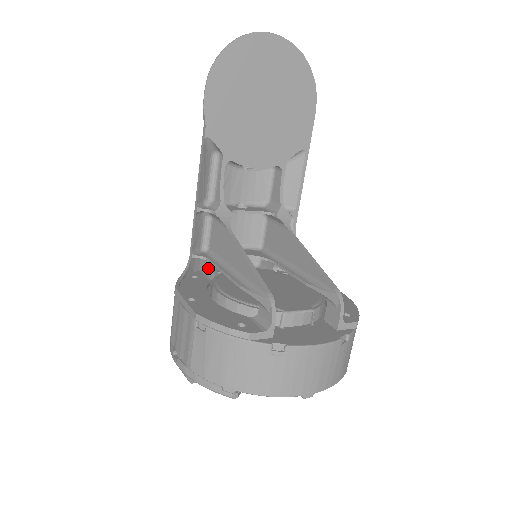
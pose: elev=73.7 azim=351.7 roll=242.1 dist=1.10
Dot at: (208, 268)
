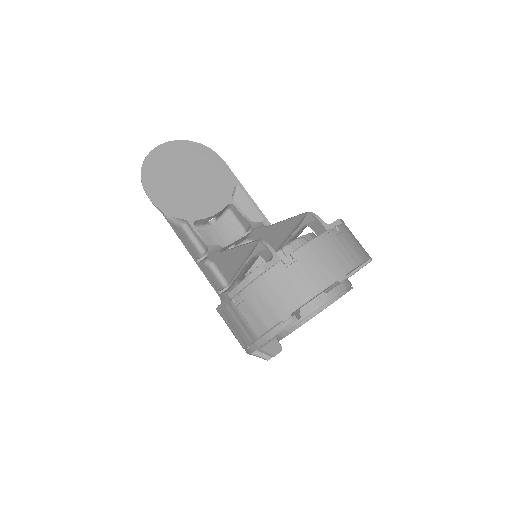
Dot at: occluded
